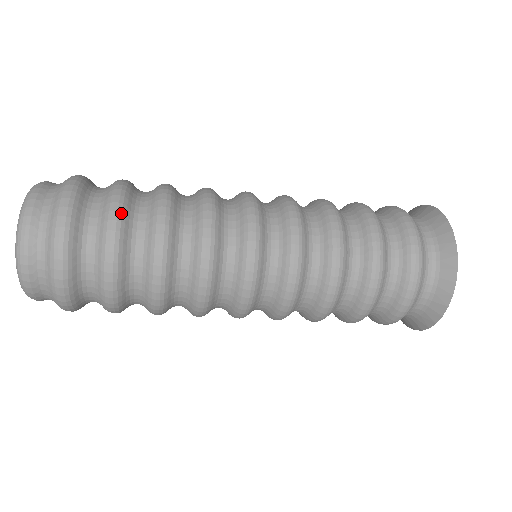
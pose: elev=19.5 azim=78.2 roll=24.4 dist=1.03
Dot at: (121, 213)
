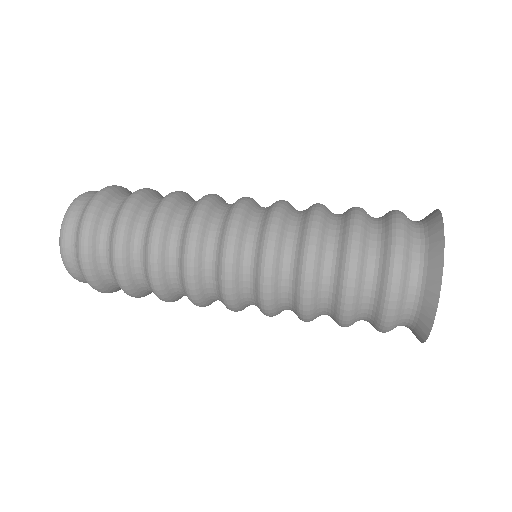
Dot at: (121, 251)
